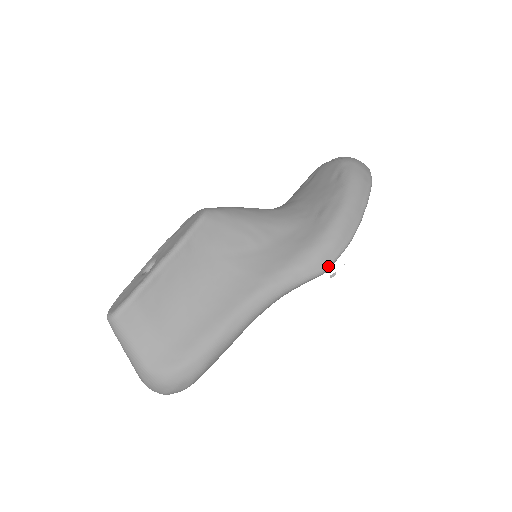
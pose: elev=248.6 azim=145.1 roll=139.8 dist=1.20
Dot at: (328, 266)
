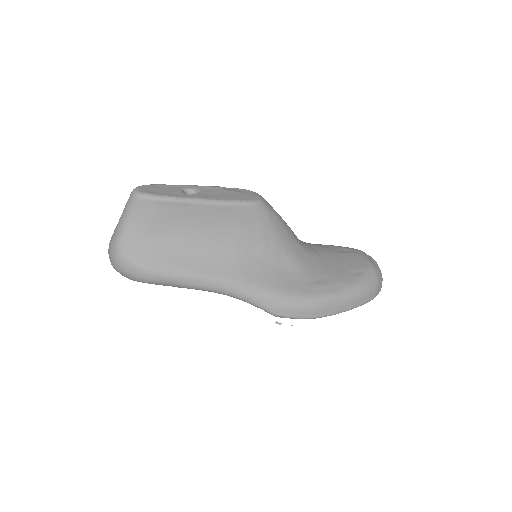
Dot at: (282, 316)
